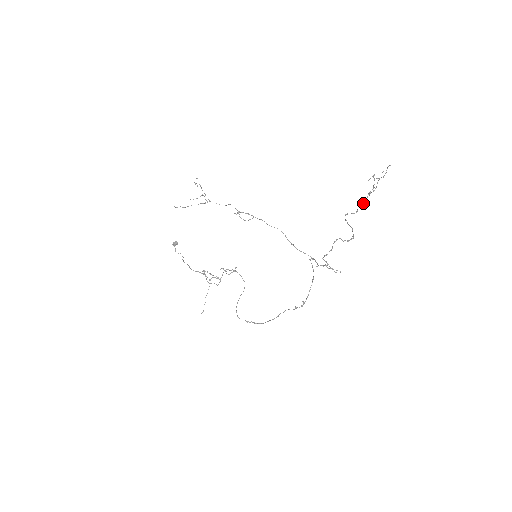
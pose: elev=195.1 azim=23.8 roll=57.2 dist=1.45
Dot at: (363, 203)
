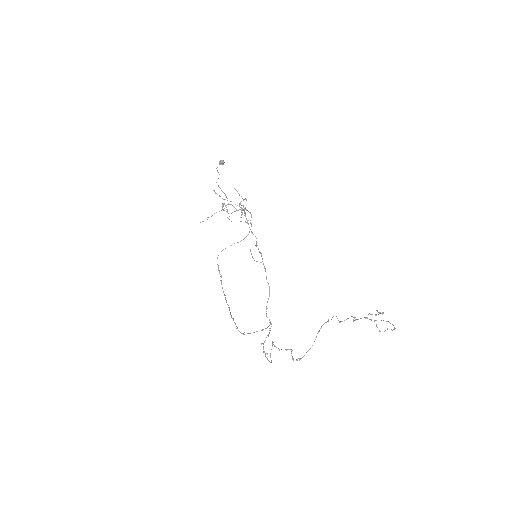
Dot at: (354, 318)
